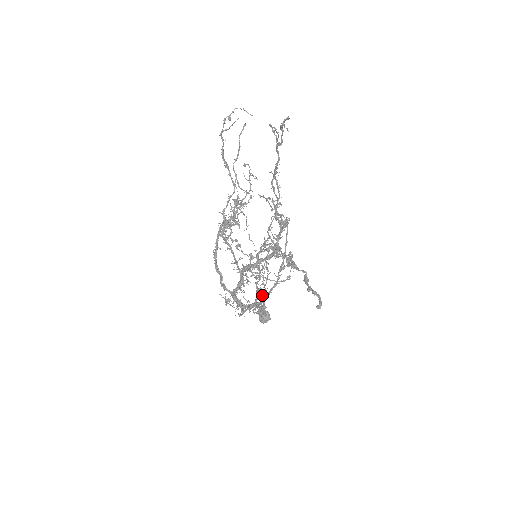
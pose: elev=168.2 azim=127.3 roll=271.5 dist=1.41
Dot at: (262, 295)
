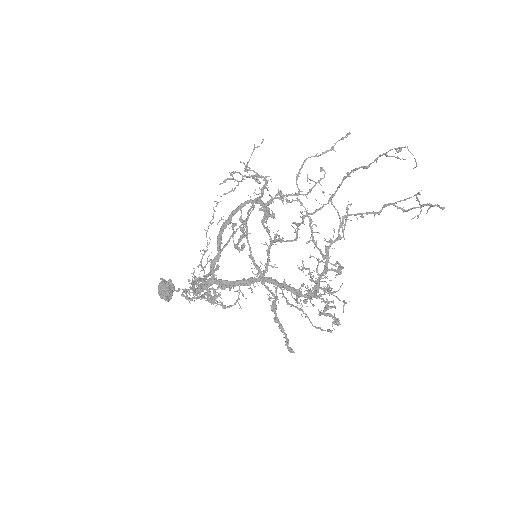
Dot at: (202, 281)
